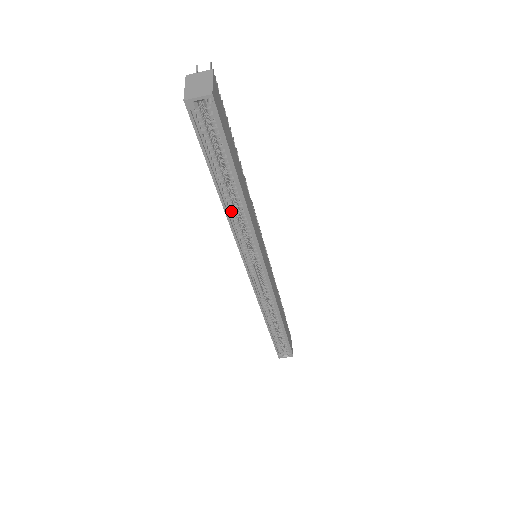
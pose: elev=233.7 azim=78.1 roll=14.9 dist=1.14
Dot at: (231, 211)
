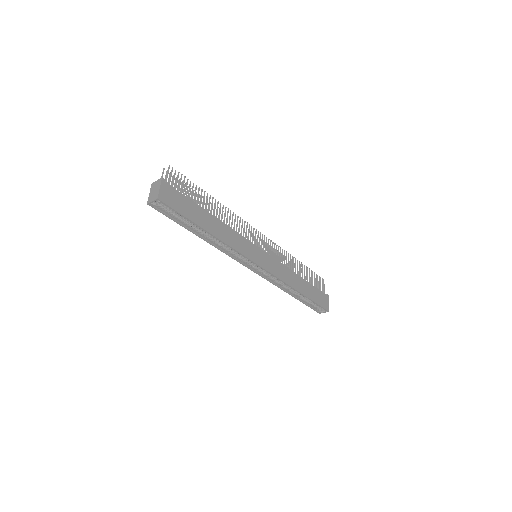
Dot at: (214, 241)
